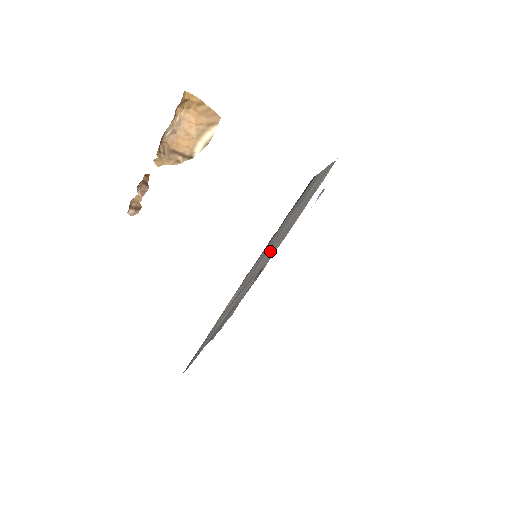
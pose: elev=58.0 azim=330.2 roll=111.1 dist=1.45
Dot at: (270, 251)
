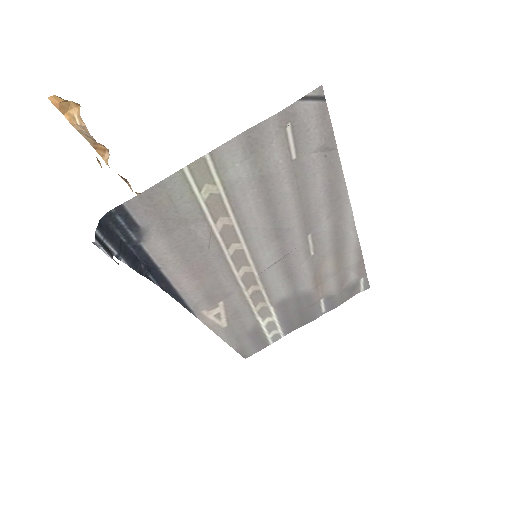
Dot at: (268, 252)
